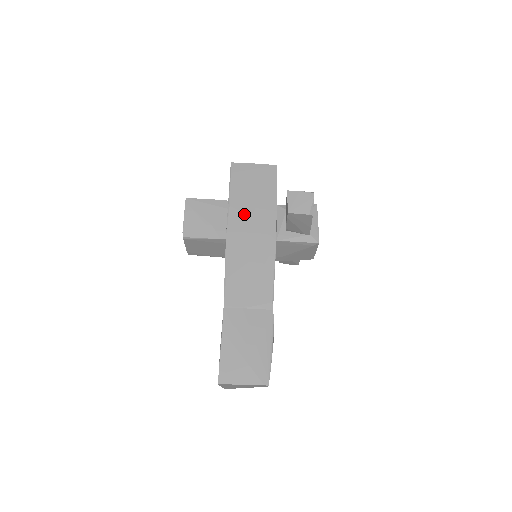
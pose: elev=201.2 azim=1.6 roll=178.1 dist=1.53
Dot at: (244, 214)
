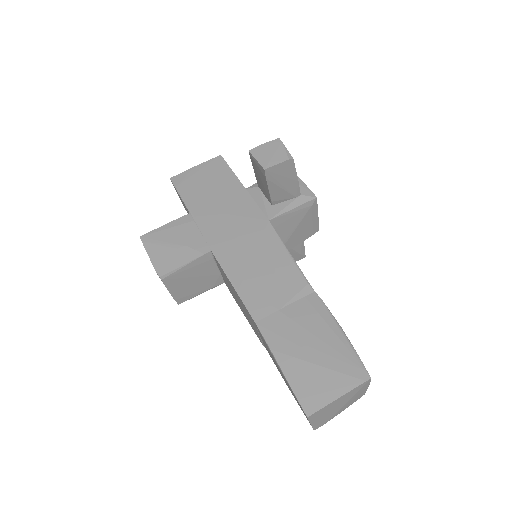
Dot at: (215, 215)
